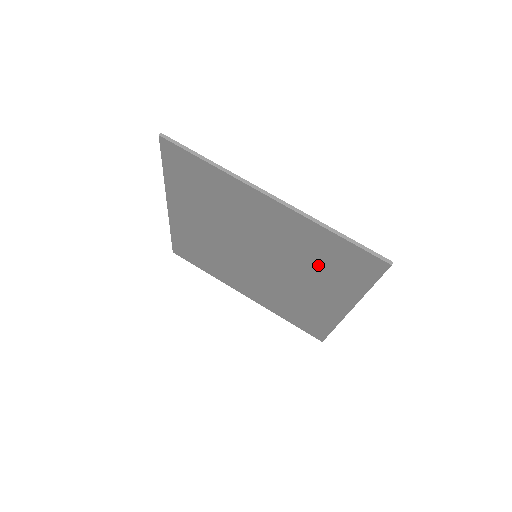
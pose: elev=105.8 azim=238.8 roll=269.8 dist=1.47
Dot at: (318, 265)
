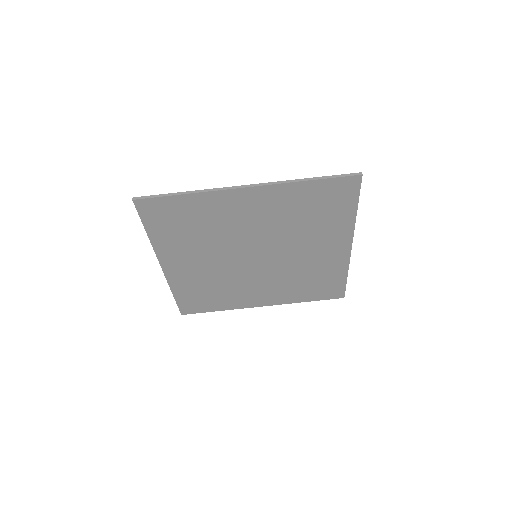
Dot at: (309, 221)
